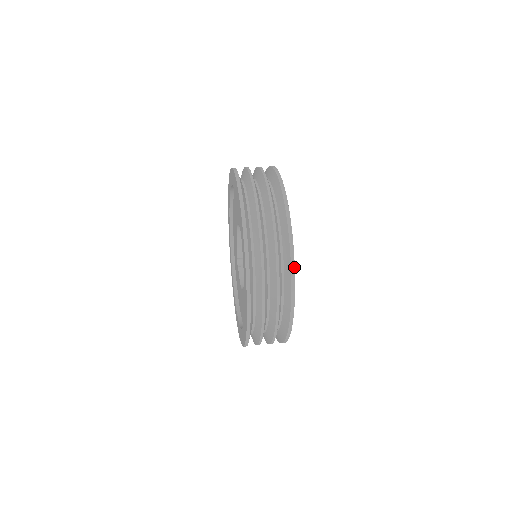
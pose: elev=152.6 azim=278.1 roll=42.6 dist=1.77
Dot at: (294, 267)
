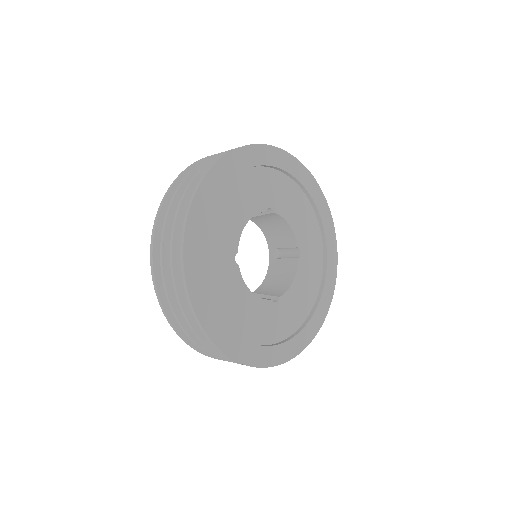
Dot at: (236, 149)
